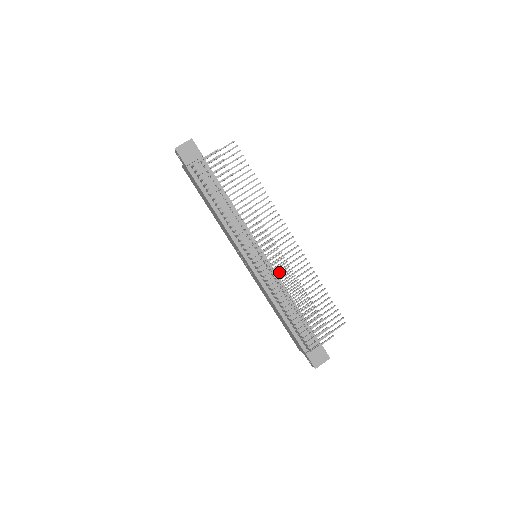
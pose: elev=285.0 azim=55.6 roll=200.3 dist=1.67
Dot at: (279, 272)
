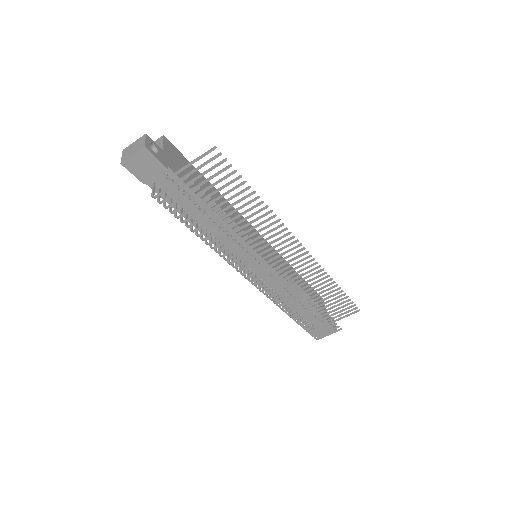
Dot at: (282, 290)
